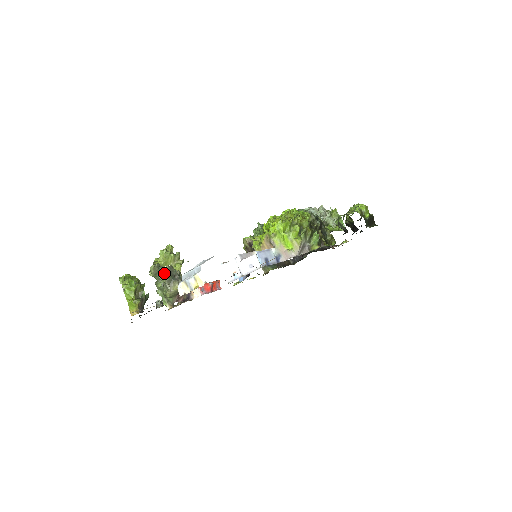
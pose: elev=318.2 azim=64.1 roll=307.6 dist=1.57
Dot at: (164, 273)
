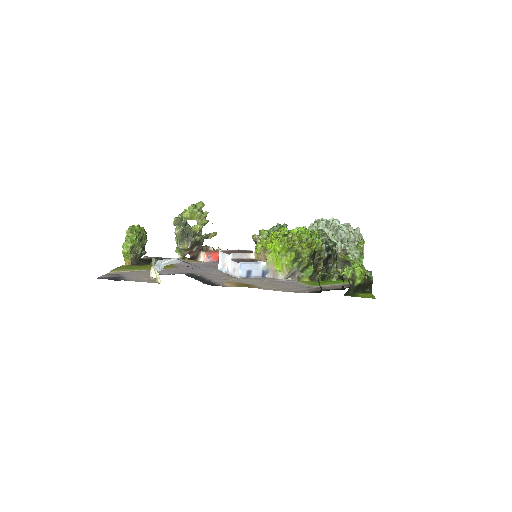
Dot at: (177, 231)
